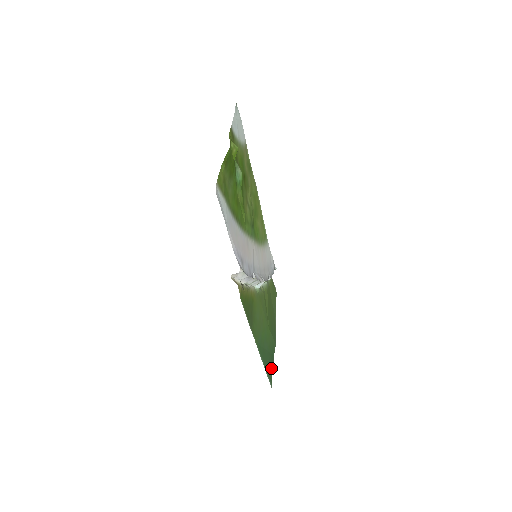
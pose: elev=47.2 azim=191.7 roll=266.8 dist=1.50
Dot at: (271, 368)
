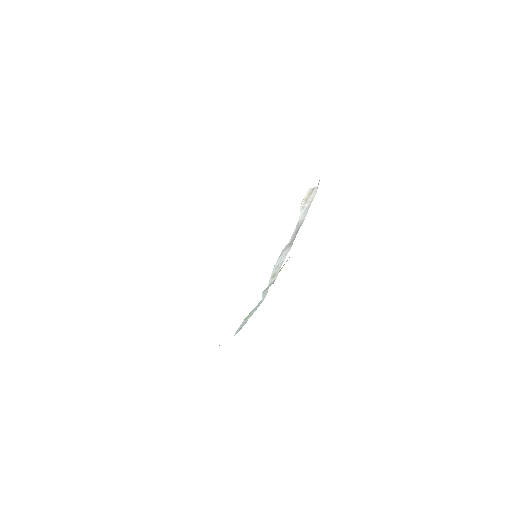
Dot at: occluded
